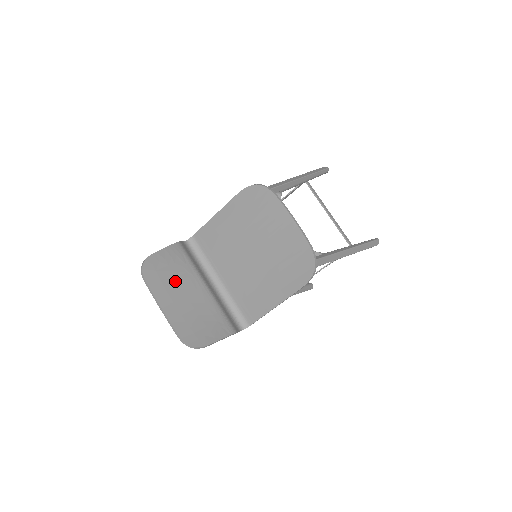
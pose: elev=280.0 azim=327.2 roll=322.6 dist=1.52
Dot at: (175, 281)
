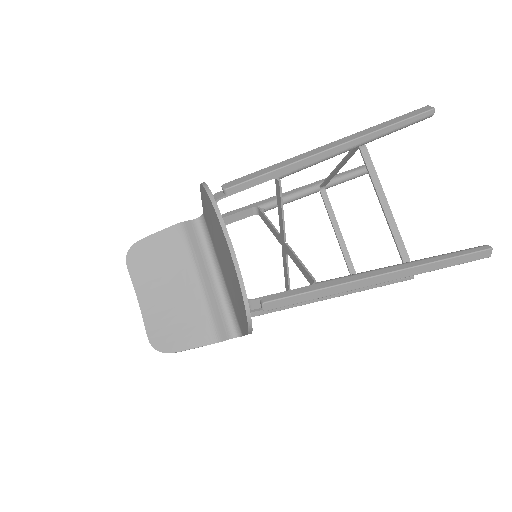
Dot at: (162, 272)
